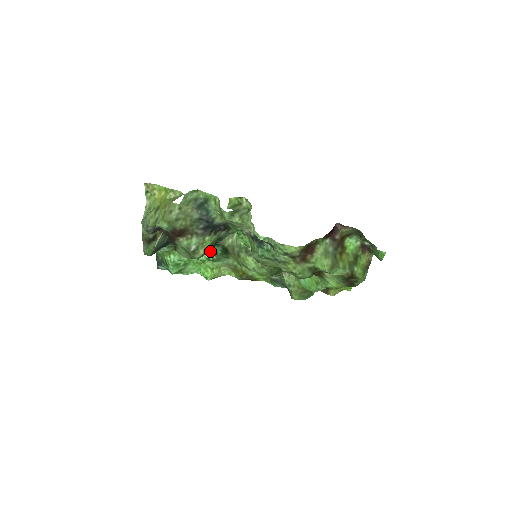
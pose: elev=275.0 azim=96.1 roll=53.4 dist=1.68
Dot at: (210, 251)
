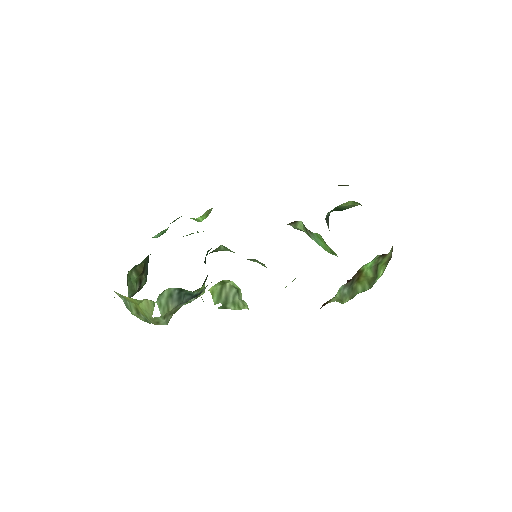
Dot at: occluded
